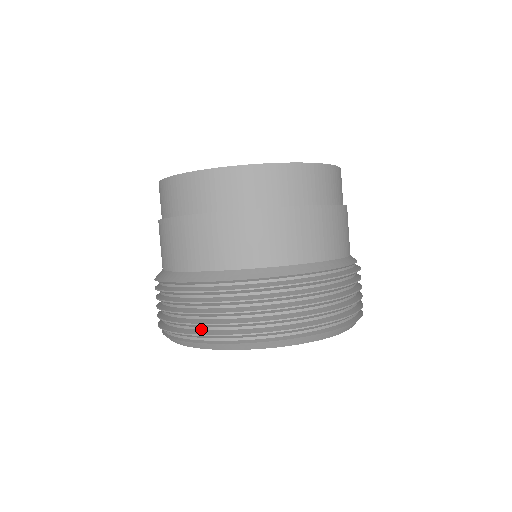
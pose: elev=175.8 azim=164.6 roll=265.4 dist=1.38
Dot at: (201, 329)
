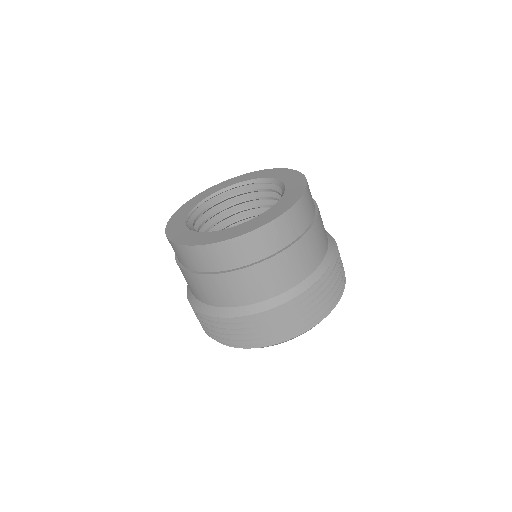
Dot at: (268, 337)
